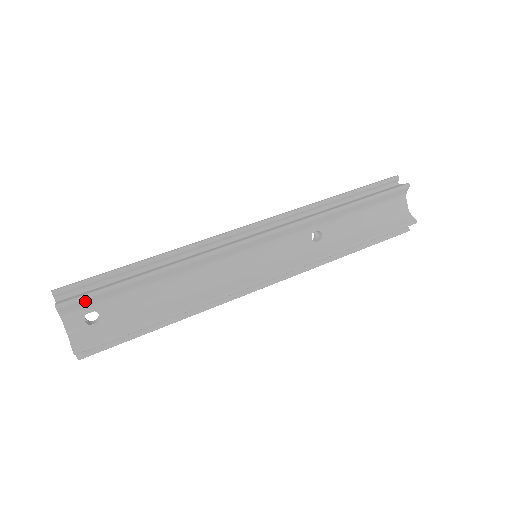
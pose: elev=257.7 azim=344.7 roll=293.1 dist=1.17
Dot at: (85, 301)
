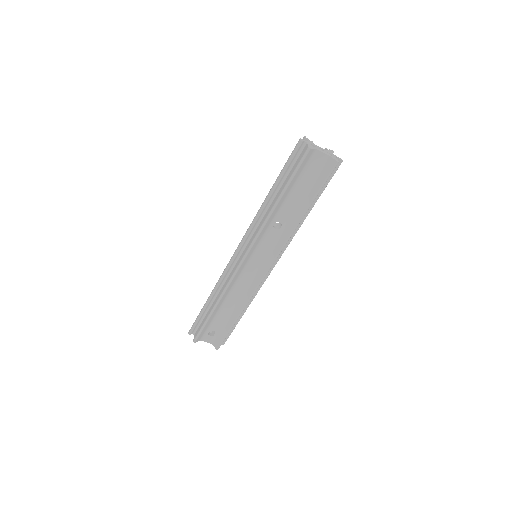
Dot at: (201, 333)
